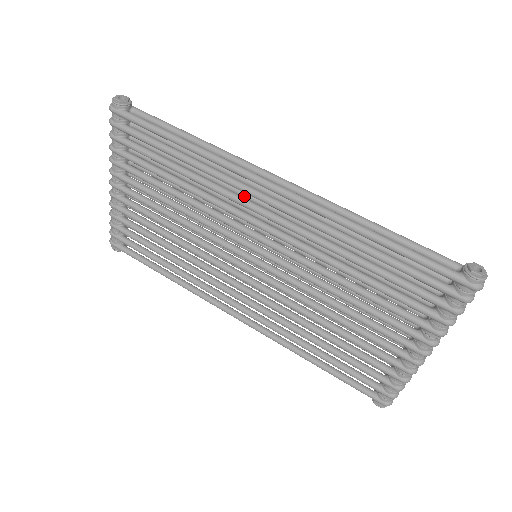
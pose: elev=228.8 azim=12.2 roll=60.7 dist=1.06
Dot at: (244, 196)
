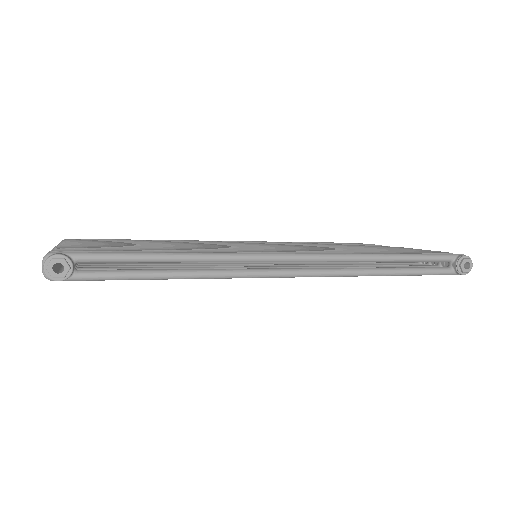
Dot at: occluded
